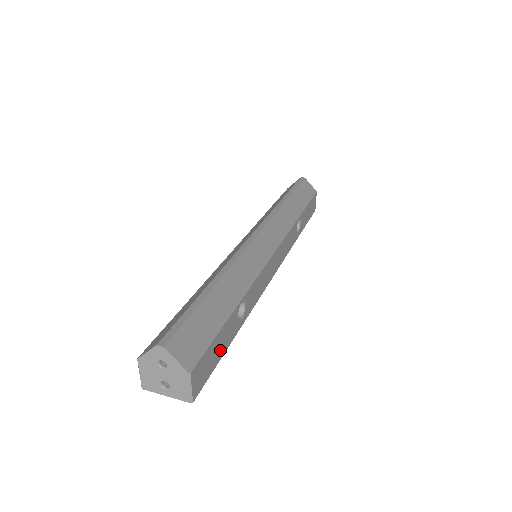
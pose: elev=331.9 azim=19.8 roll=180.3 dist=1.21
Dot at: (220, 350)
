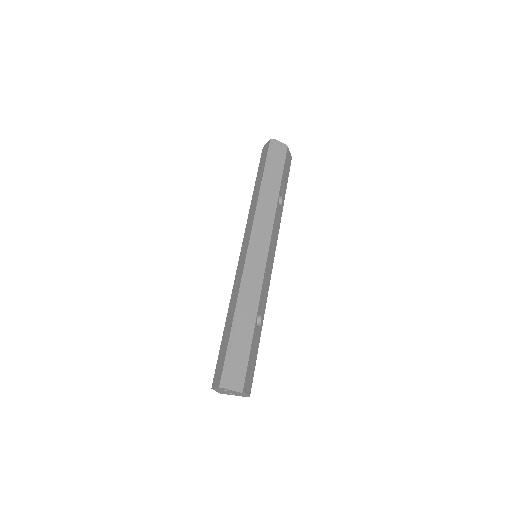
Dot at: (254, 357)
